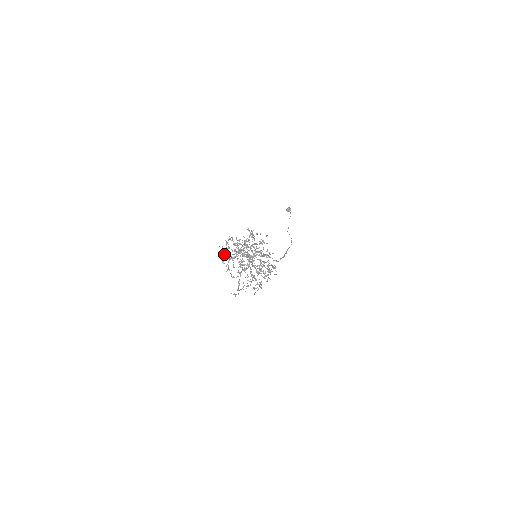
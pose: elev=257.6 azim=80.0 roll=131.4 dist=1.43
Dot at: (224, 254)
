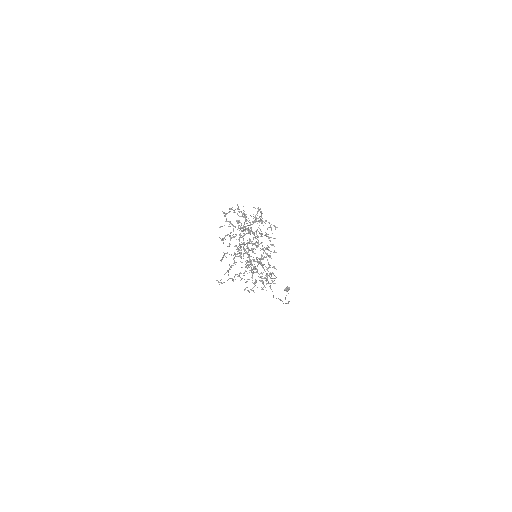
Dot at: occluded
